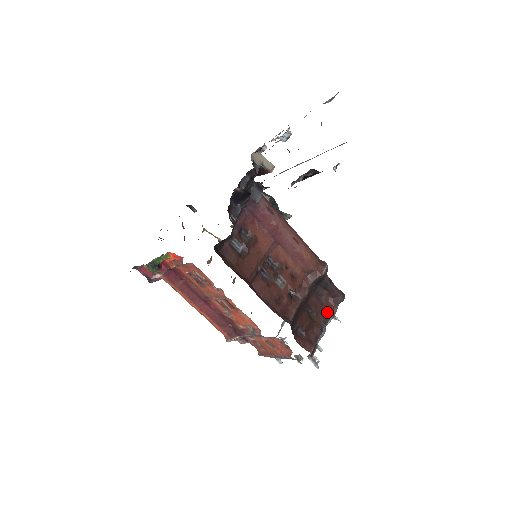
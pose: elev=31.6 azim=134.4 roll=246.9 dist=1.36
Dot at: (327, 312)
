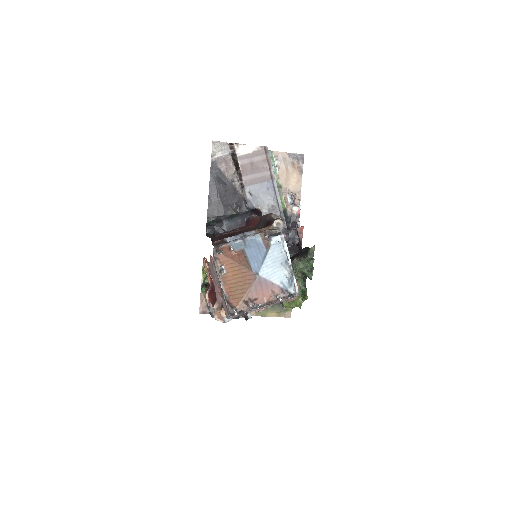
Dot at: occluded
